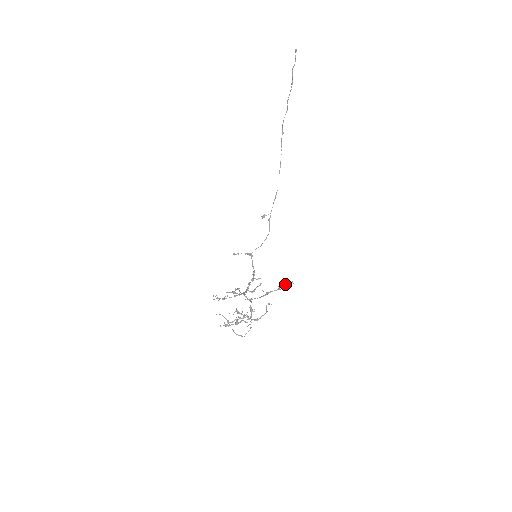
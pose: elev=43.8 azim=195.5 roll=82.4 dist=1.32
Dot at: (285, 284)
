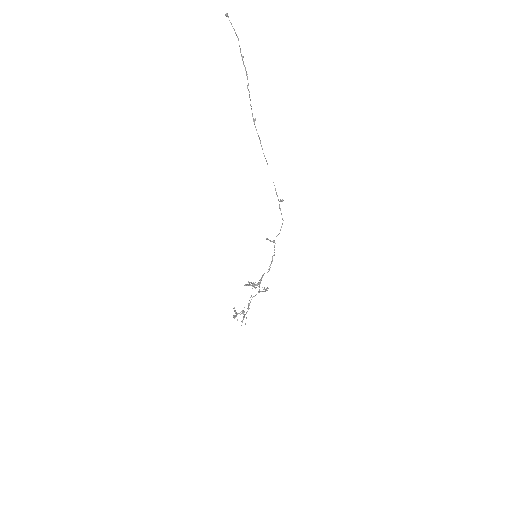
Dot at: (265, 289)
